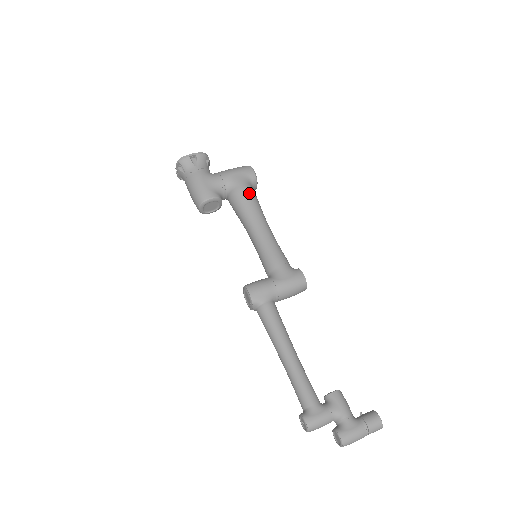
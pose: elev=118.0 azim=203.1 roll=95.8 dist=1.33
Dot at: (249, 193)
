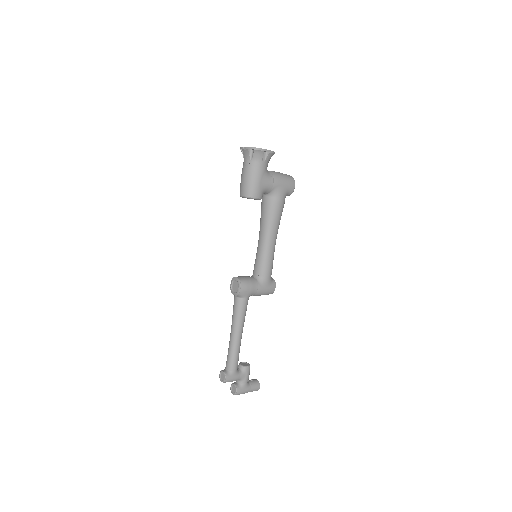
Dot at: (282, 208)
